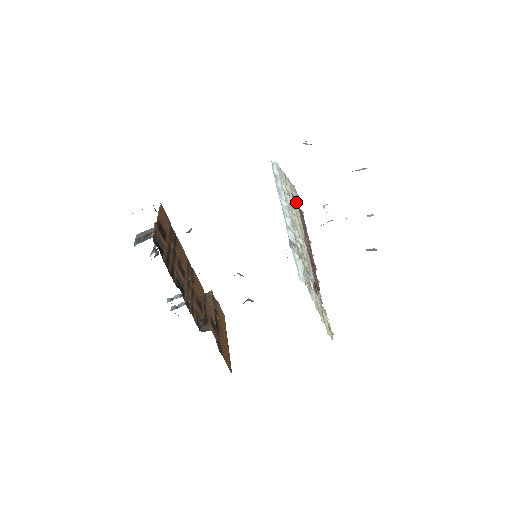
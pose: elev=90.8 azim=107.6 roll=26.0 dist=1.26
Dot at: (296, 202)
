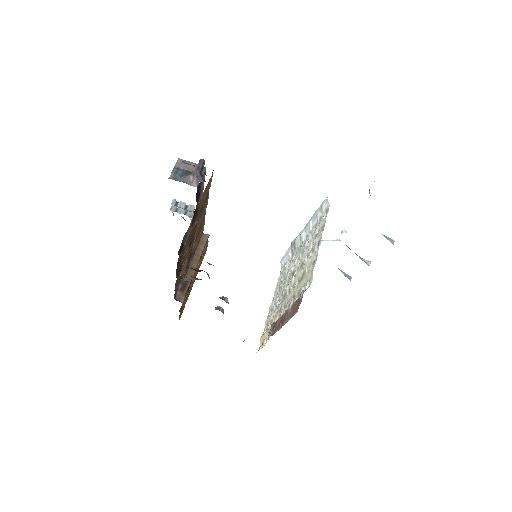
Dot at: (306, 280)
